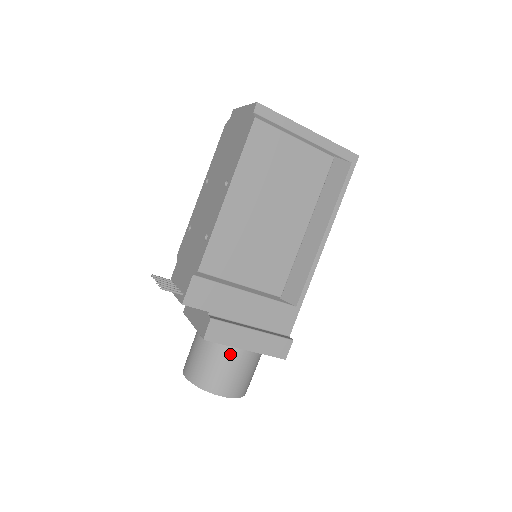
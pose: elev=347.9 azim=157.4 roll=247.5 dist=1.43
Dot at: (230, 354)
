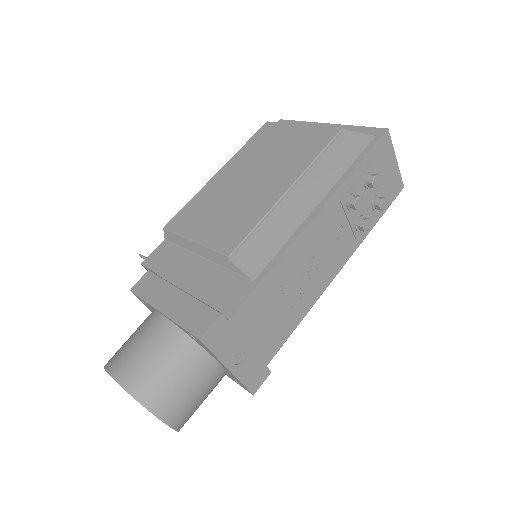
Dot at: (148, 321)
